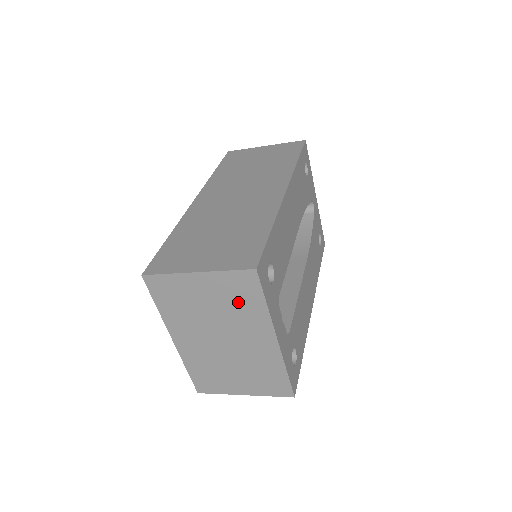
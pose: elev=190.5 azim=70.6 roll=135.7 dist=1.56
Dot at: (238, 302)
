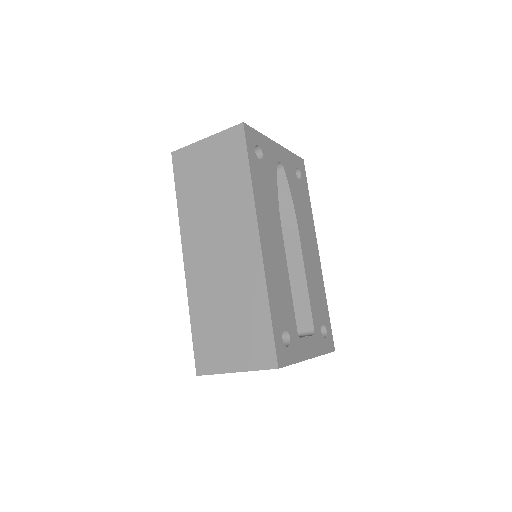
Dot at: occluded
